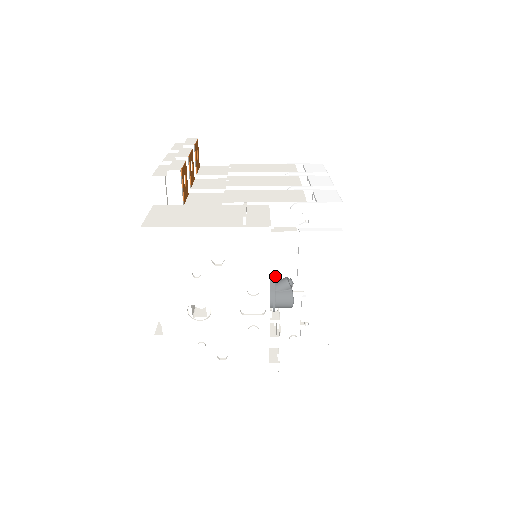
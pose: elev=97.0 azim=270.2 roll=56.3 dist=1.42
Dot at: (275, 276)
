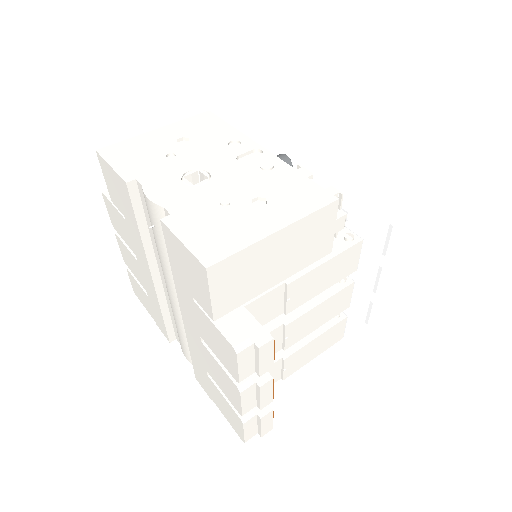
Dot at: occluded
